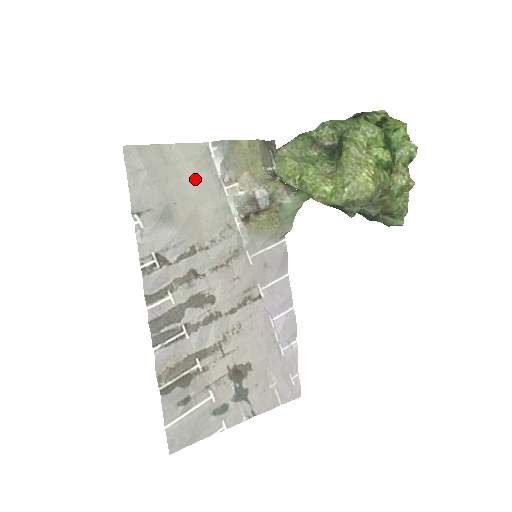
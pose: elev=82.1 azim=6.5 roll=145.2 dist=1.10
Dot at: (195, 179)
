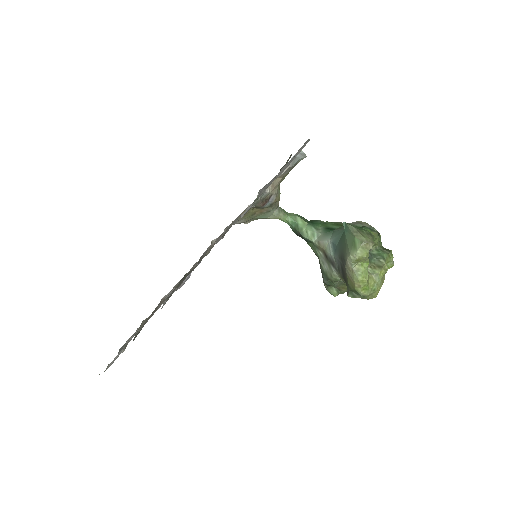
Dot at: occluded
